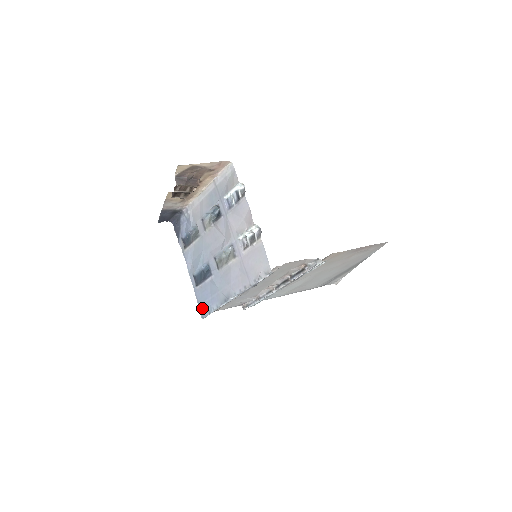
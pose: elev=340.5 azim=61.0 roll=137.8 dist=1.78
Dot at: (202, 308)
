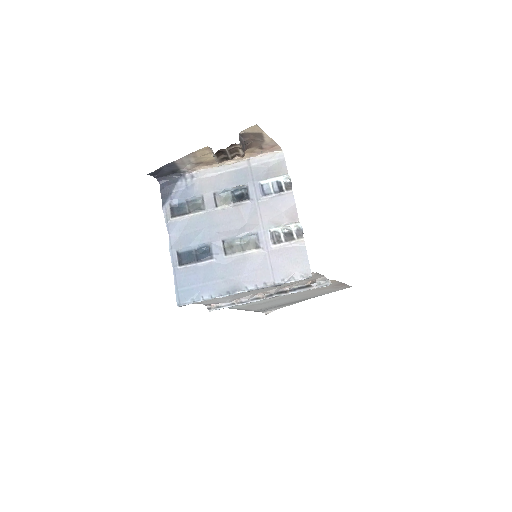
Dot at: (182, 293)
